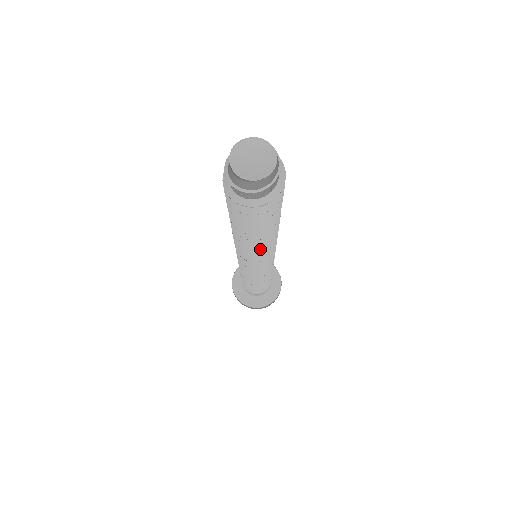
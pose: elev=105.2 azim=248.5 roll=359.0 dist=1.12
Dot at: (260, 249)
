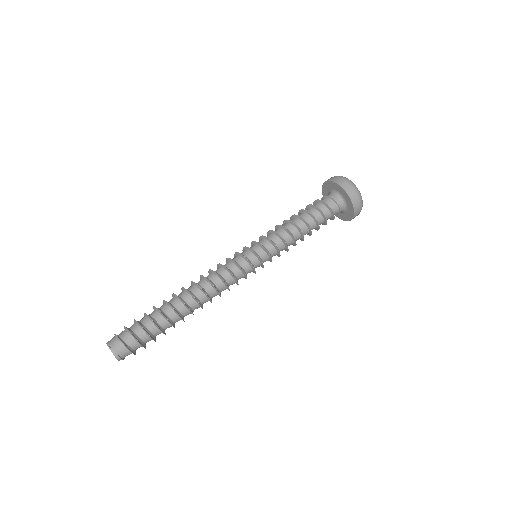
Dot at: occluded
